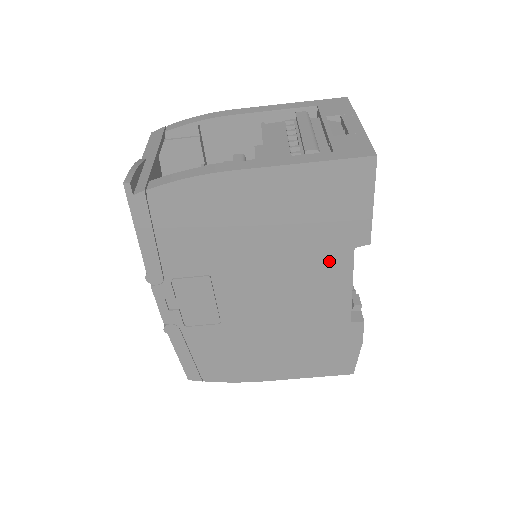
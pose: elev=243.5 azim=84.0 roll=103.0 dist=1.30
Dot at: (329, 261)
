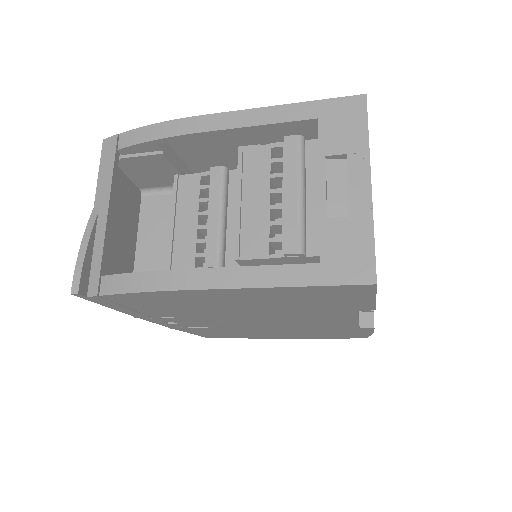
Dot at: (328, 314)
